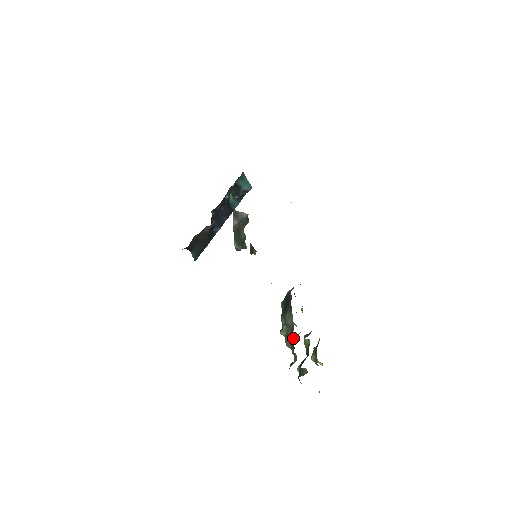
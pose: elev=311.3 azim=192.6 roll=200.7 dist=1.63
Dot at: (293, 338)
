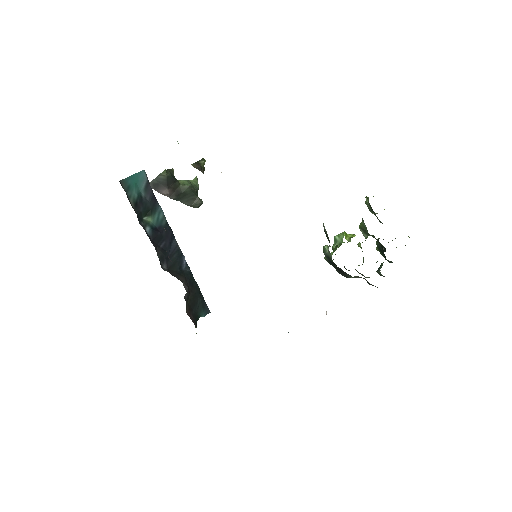
Dot at: occluded
